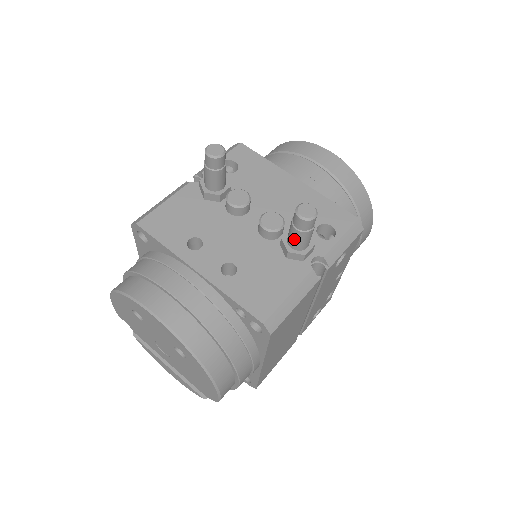
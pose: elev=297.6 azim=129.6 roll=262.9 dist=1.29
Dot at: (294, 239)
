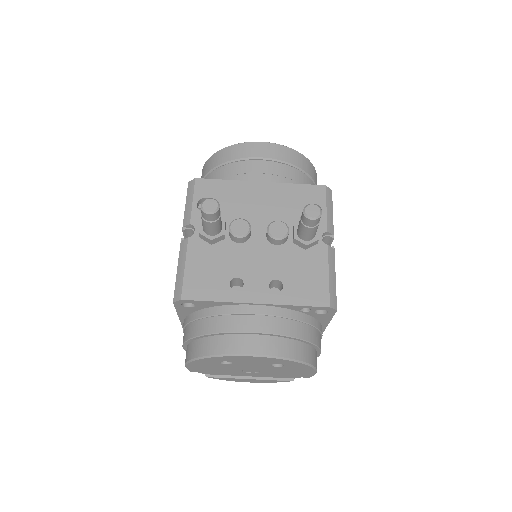
Dot at: (308, 234)
